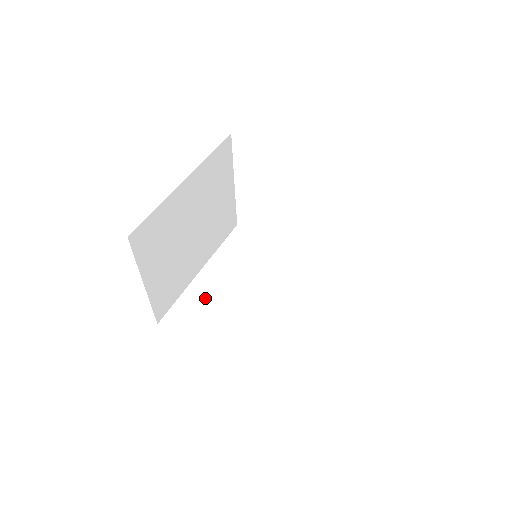
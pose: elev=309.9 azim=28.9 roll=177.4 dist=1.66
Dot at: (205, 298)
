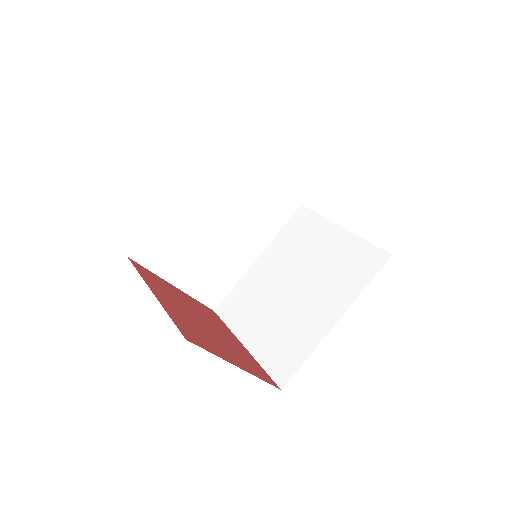
Dot at: (252, 288)
